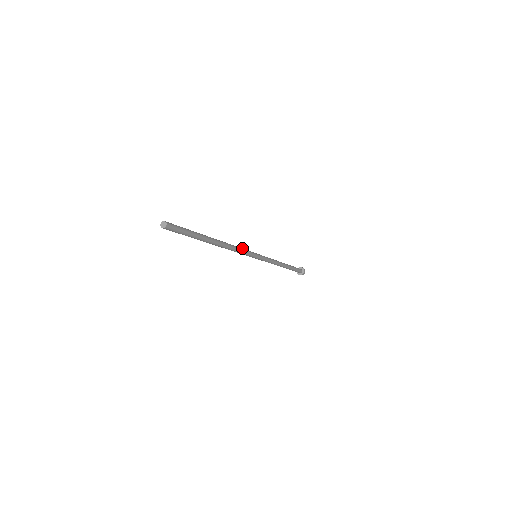
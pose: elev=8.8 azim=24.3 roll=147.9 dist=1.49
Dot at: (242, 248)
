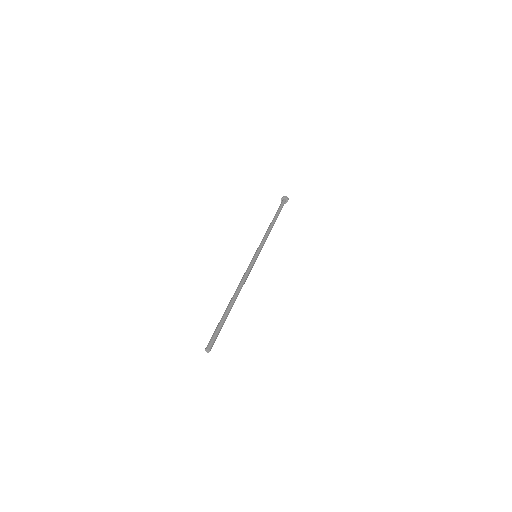
Dot at: (246, 271)
